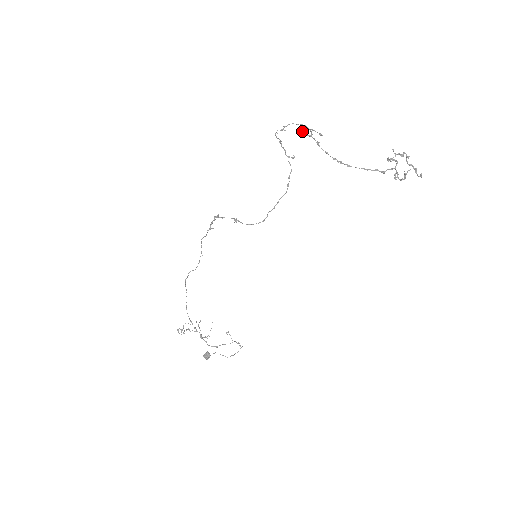
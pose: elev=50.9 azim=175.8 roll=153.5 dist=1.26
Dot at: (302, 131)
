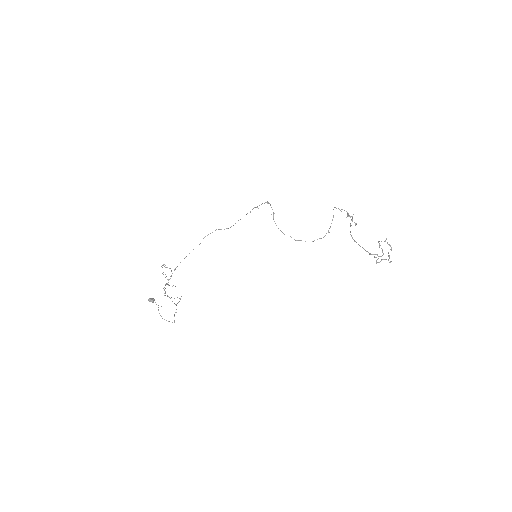
Dot at: occluded
